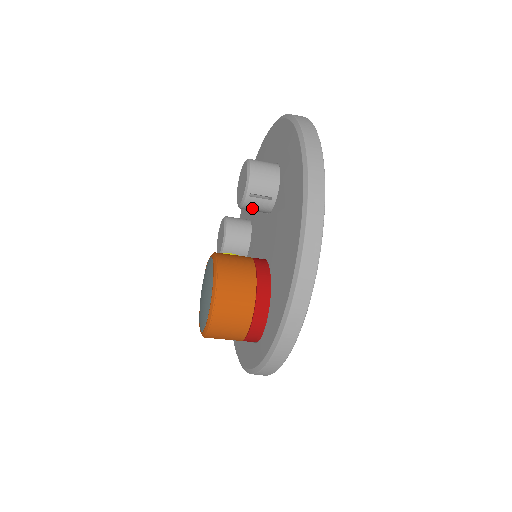
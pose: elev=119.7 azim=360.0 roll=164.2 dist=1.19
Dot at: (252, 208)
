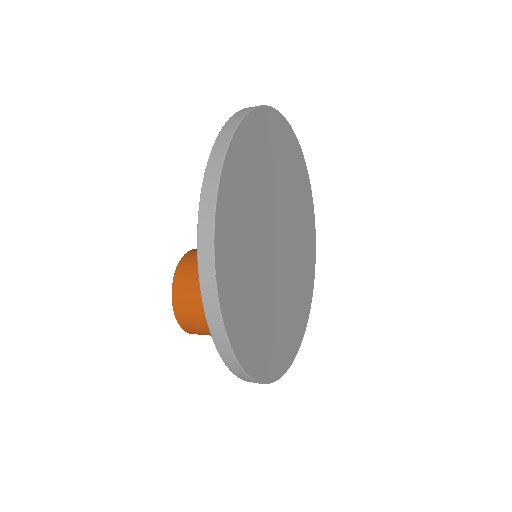
Dot at: occluded
